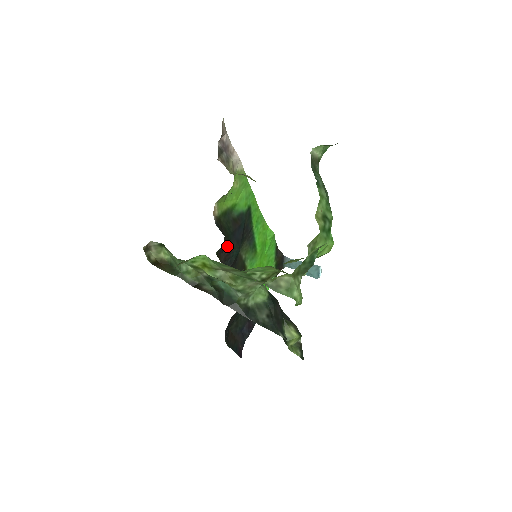
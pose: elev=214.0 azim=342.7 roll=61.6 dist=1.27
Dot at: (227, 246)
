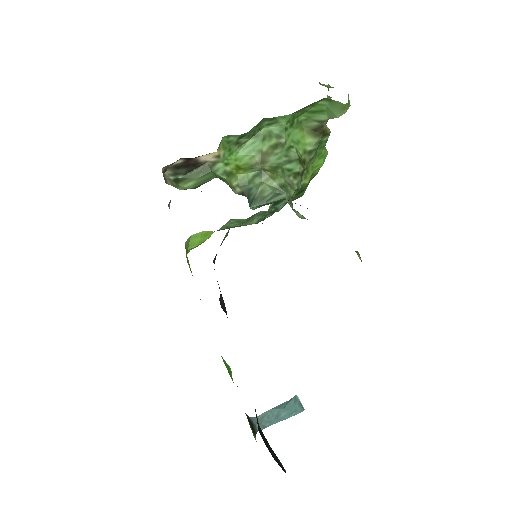
Dot at: occluded
